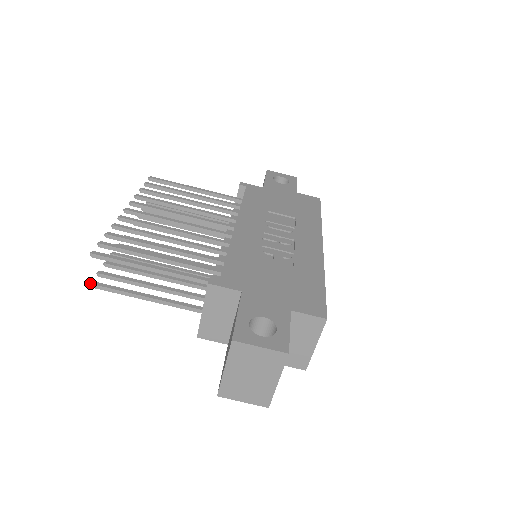
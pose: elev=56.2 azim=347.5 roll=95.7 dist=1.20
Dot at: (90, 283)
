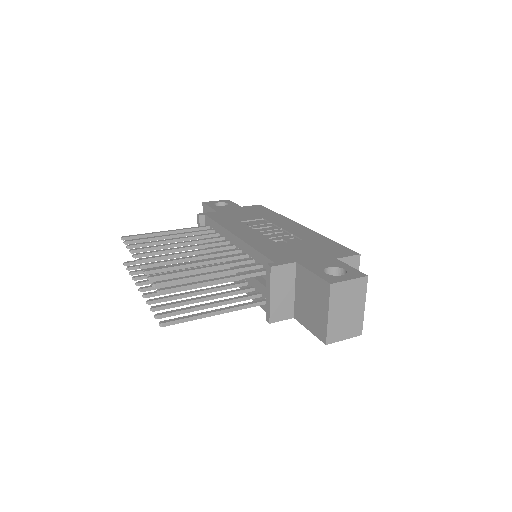
Dot at: (160, 323)
